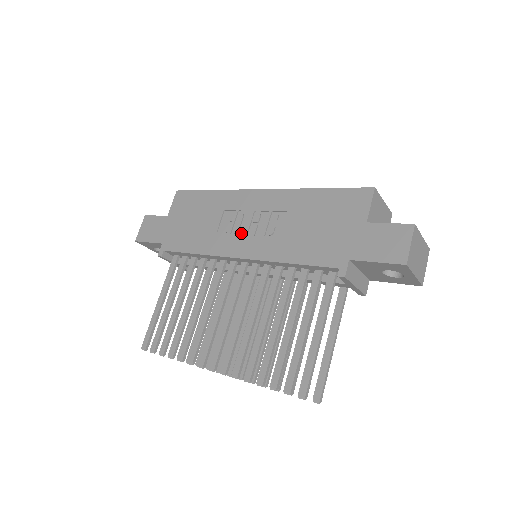
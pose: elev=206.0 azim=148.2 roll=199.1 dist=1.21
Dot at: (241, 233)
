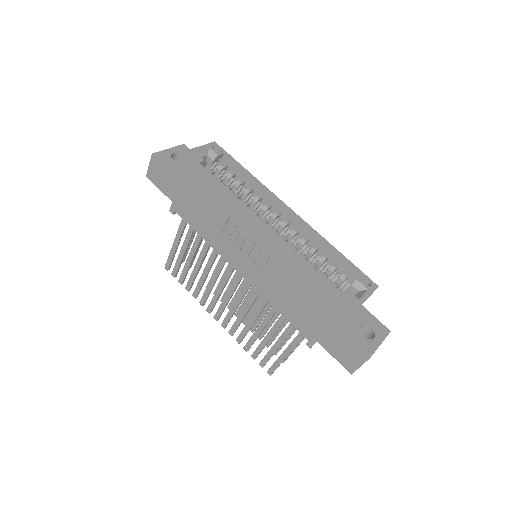
Dot at: (242, 252)
